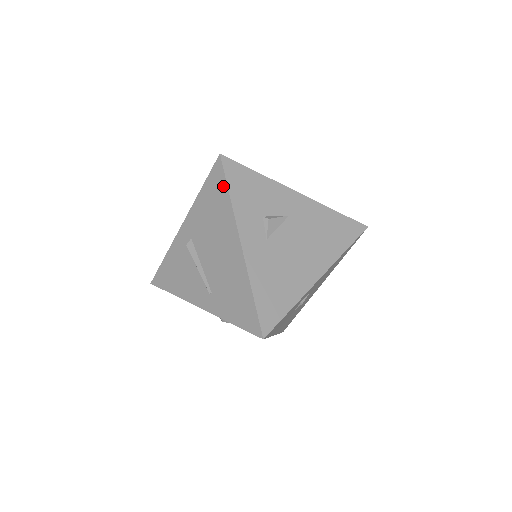
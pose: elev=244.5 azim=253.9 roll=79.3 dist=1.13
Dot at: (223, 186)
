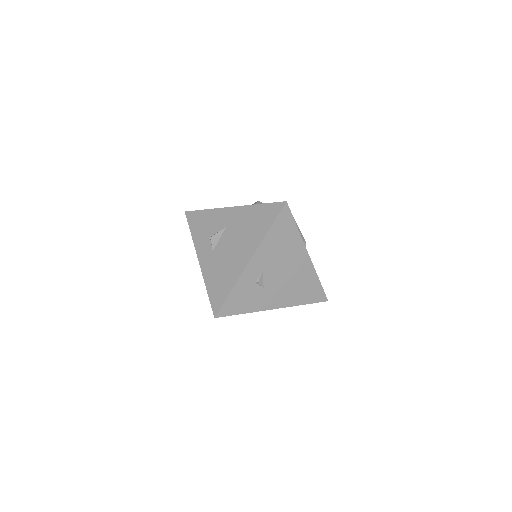
Dot at: (191, 230)
